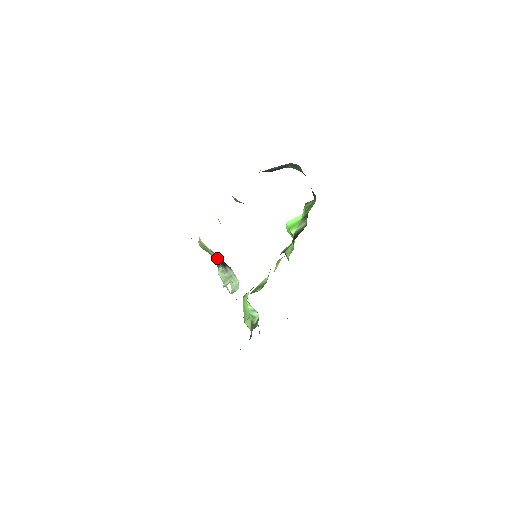
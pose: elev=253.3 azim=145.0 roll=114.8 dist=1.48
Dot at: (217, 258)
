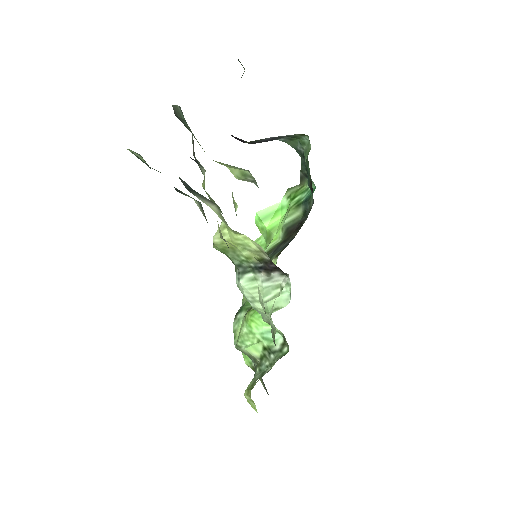
Dot at: (257, 260)
